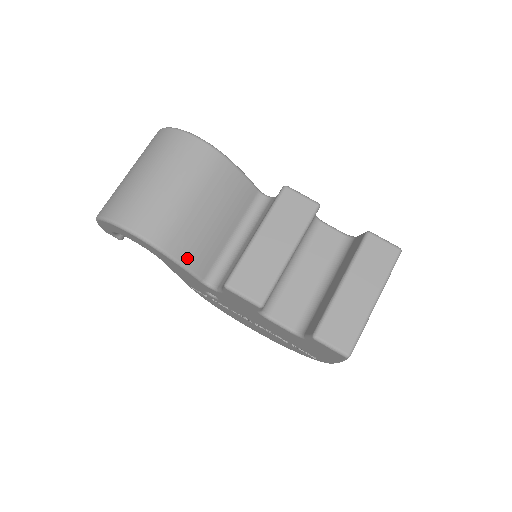
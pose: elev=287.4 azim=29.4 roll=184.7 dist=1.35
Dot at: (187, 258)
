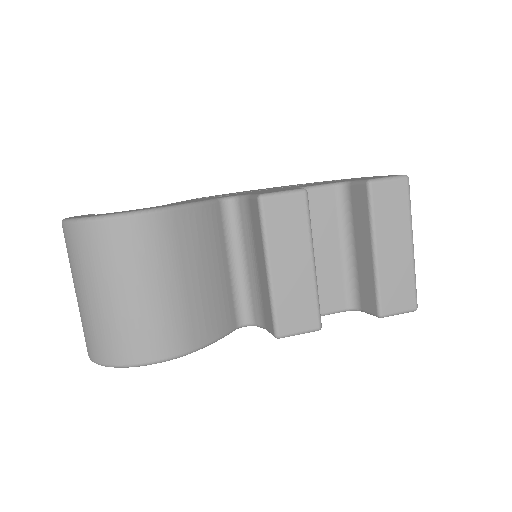
Dot at: (215, 332)
